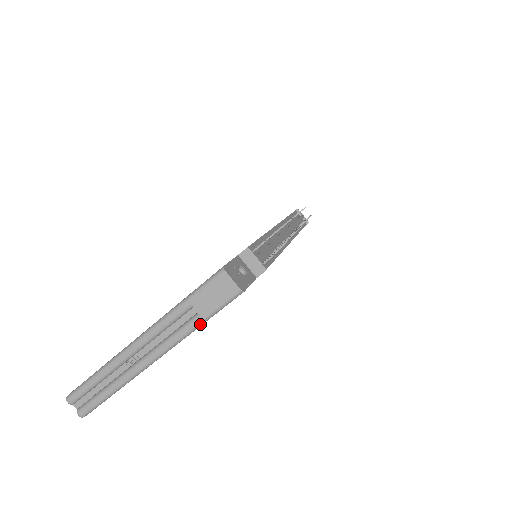
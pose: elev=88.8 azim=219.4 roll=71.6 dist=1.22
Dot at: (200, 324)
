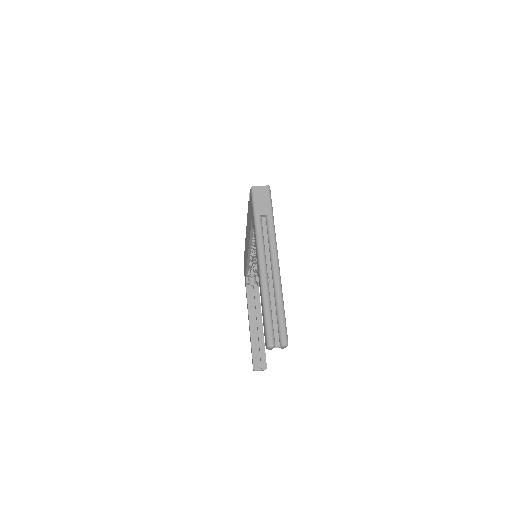
Dot at: (273, 219)
